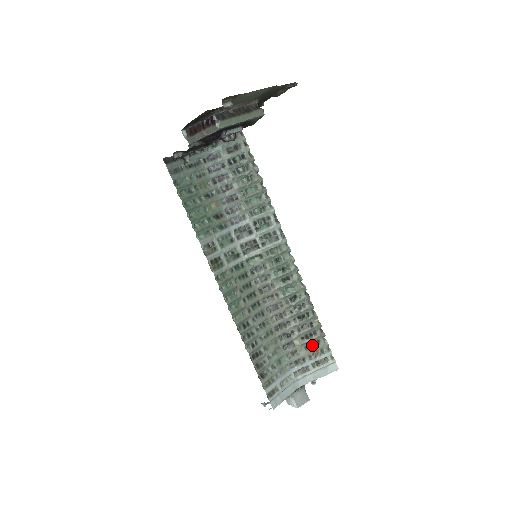
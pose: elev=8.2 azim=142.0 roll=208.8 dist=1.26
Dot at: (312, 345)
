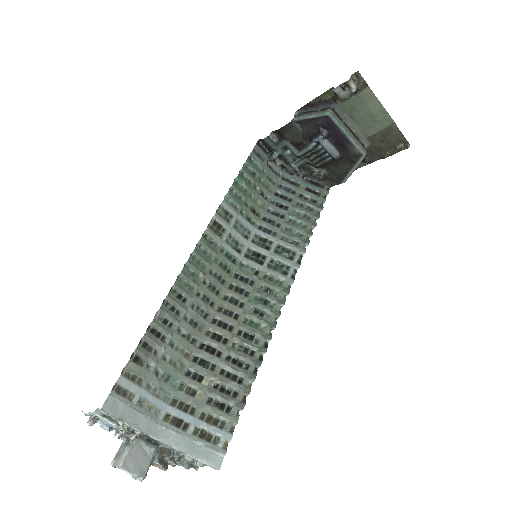
Dot at: (219, 405)
